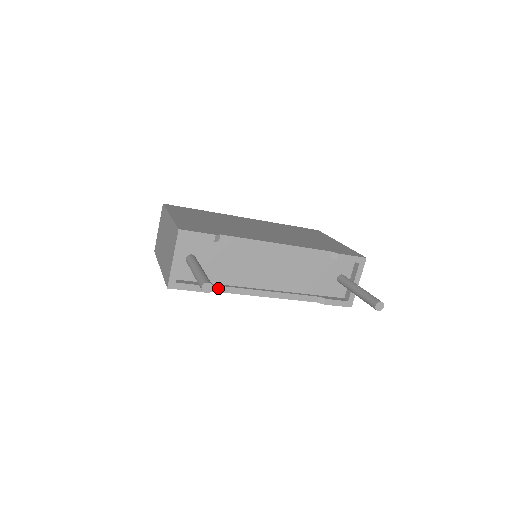
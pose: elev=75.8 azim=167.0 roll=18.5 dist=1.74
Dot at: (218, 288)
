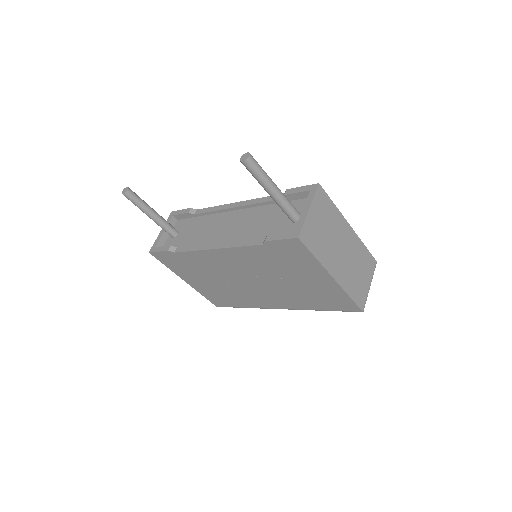
Dot at: (182, 249)
